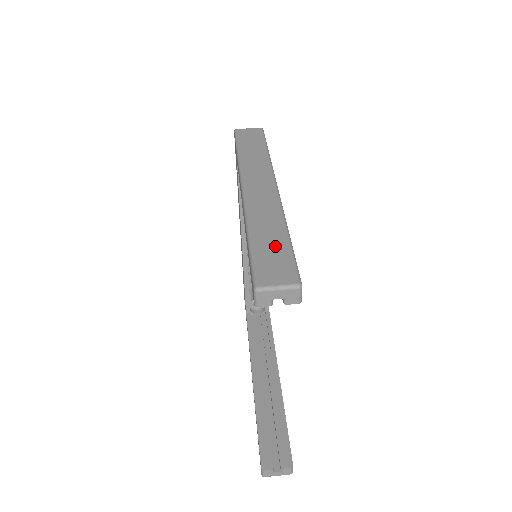
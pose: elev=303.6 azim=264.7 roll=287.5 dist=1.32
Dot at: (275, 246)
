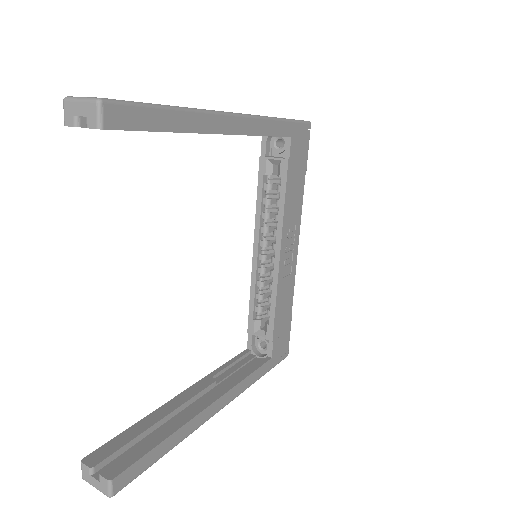
Dot at: occluded
